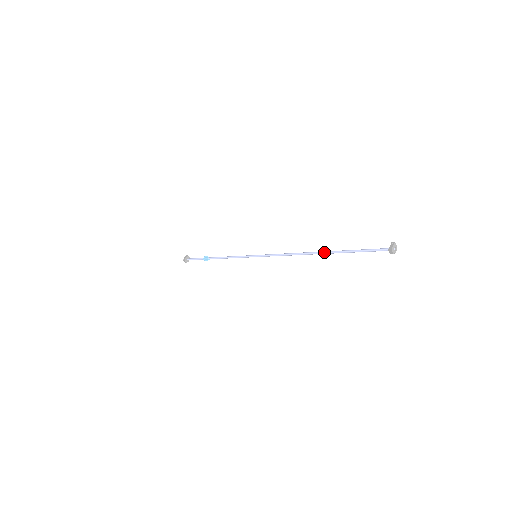
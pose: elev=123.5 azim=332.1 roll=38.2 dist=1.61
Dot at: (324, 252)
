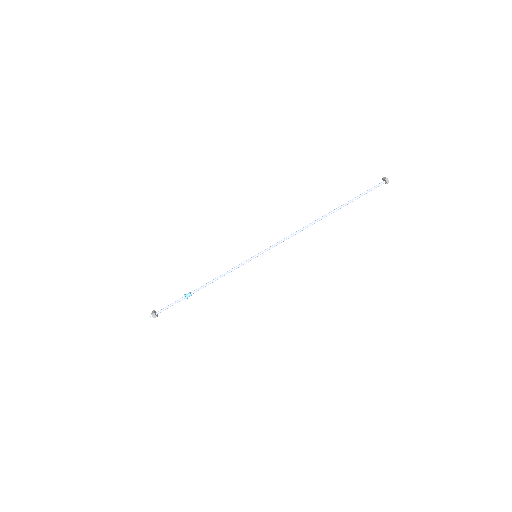
Dot at: (330, 212)
